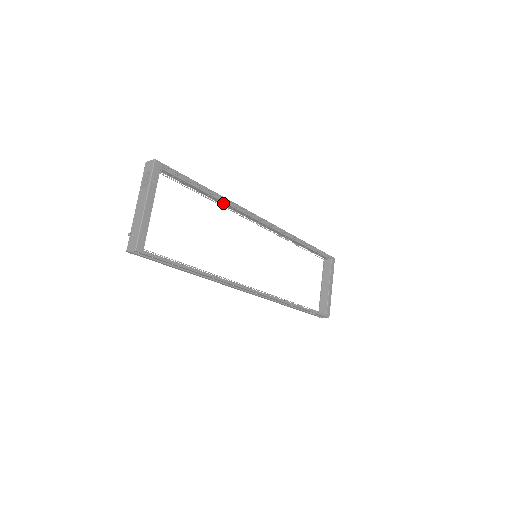
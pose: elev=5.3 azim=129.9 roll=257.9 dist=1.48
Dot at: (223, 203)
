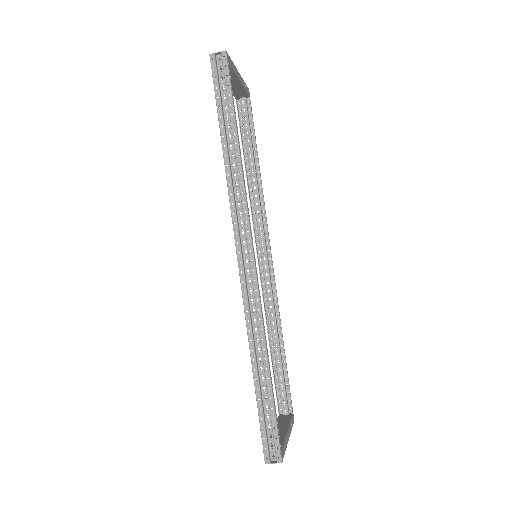
Dot at: (255, 189)
